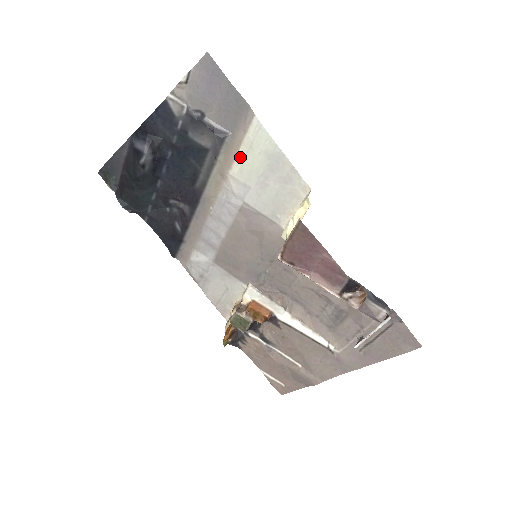
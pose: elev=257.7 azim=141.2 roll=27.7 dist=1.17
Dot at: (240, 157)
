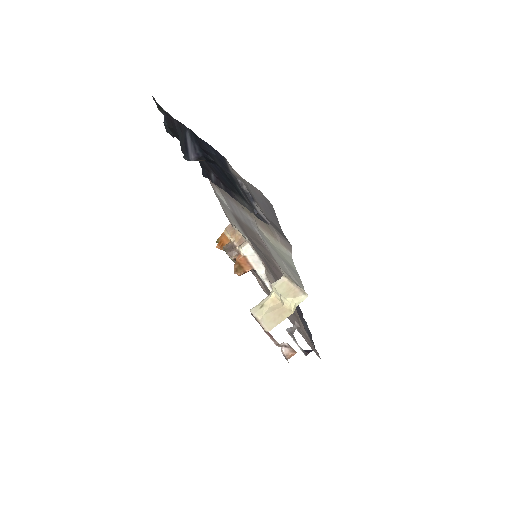
Dot at: (270, 238)
